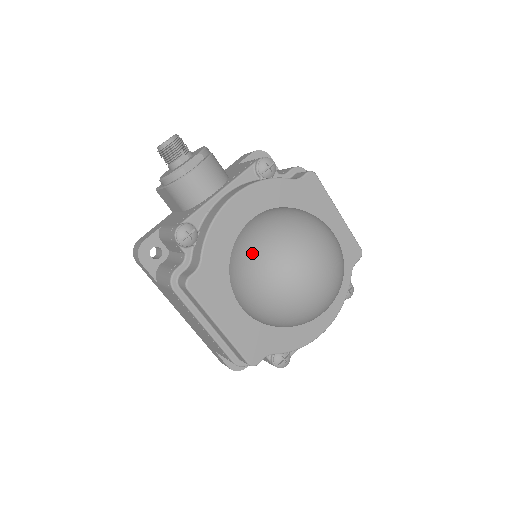
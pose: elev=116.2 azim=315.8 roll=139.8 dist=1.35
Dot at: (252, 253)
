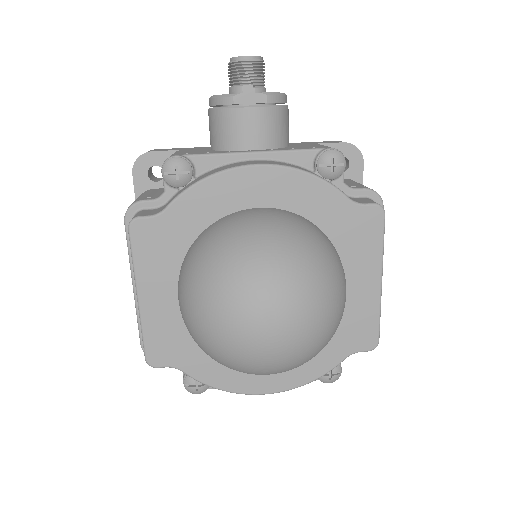
Dot at: (218, 243)
